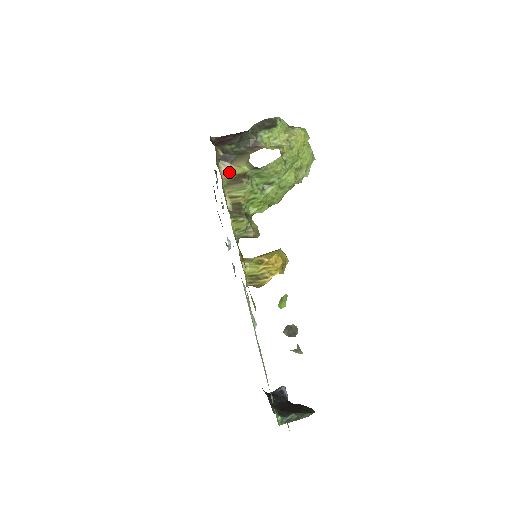
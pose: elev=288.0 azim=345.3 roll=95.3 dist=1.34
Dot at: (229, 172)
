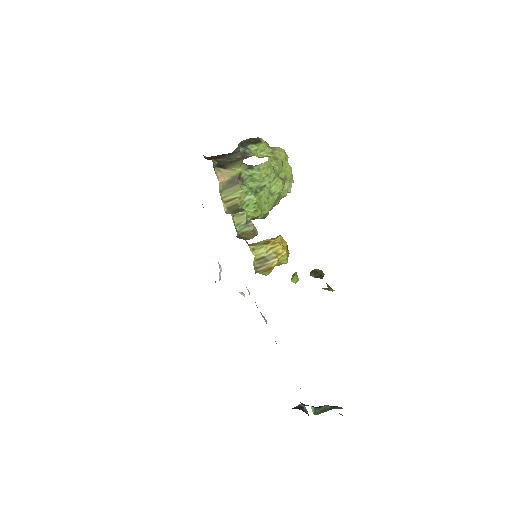
Dot at: (224, 176)
